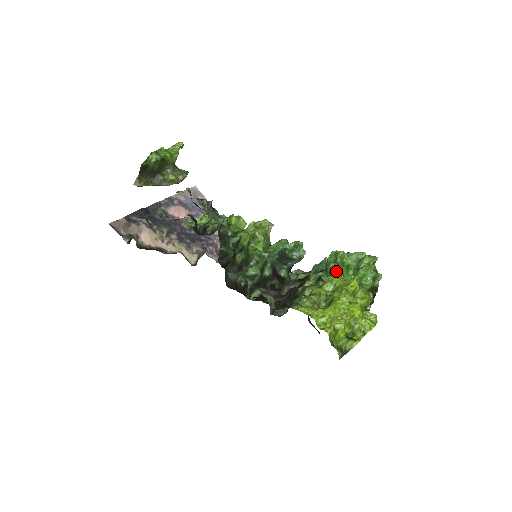
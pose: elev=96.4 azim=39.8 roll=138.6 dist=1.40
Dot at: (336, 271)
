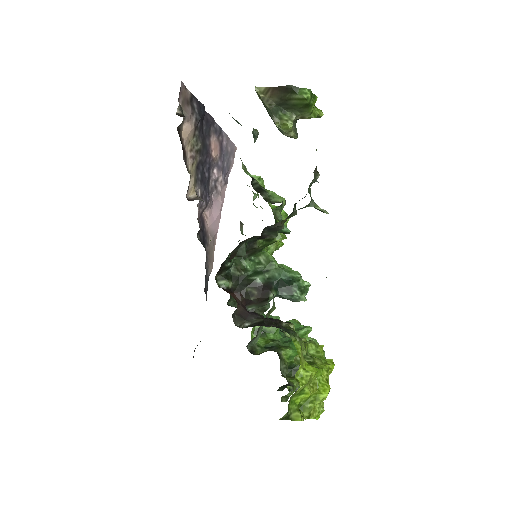
Dot at: occluded
